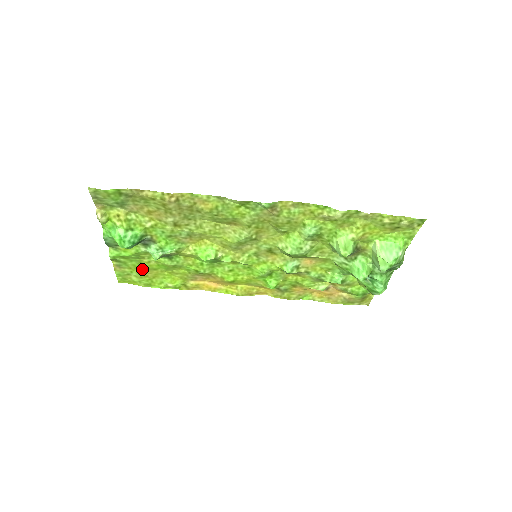
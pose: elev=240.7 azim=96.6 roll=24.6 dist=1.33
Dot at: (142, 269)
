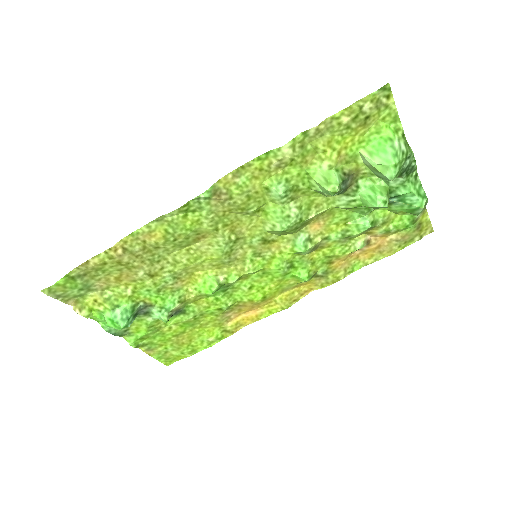
Dot at: (172, 339)
